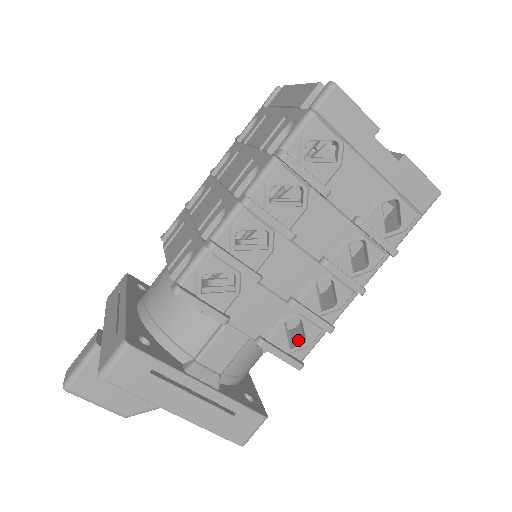
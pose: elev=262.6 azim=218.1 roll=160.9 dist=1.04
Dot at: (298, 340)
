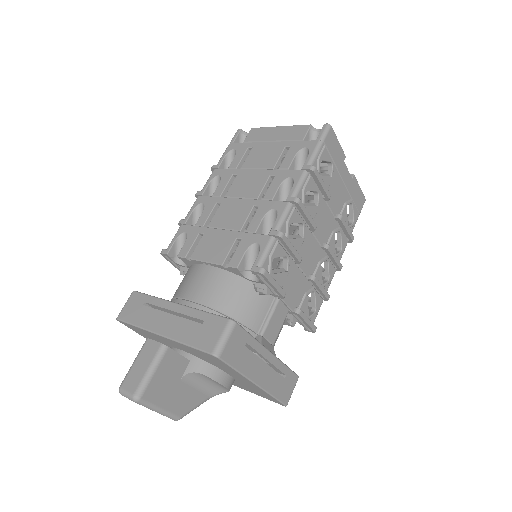
Dot at: occluded
